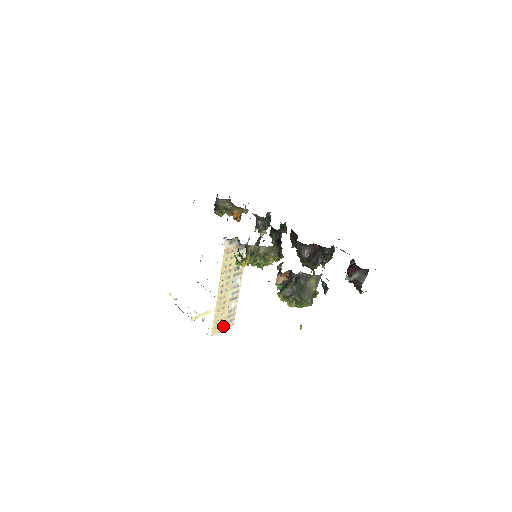
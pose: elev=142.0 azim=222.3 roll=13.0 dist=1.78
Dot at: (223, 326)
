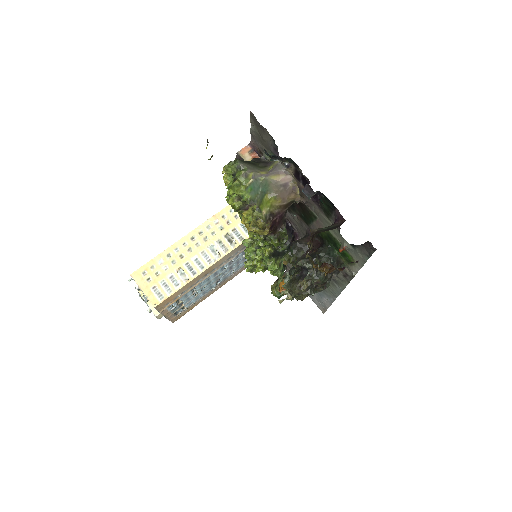
Dot at: (149, 286)
